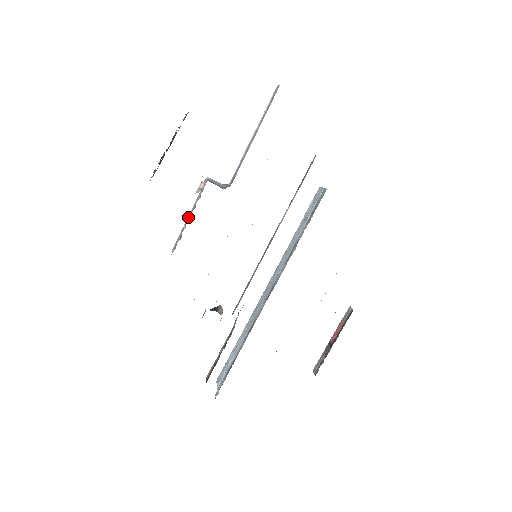
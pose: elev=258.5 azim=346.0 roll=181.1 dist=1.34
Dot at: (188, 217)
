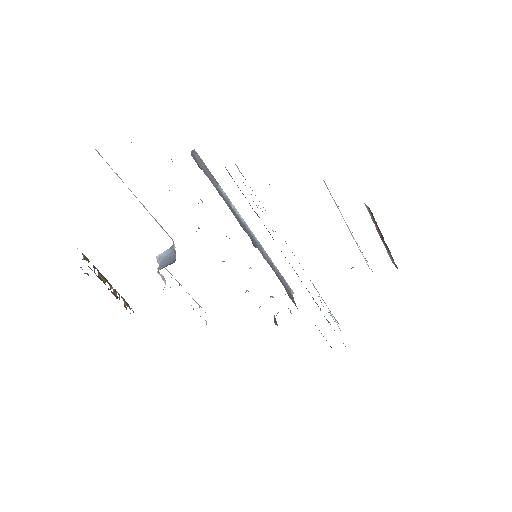
Dot at: occluded
